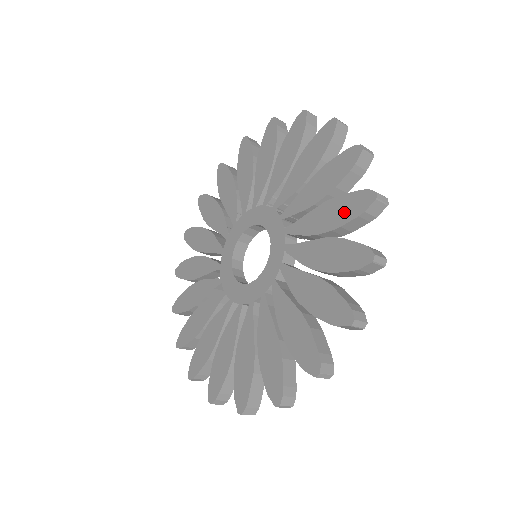
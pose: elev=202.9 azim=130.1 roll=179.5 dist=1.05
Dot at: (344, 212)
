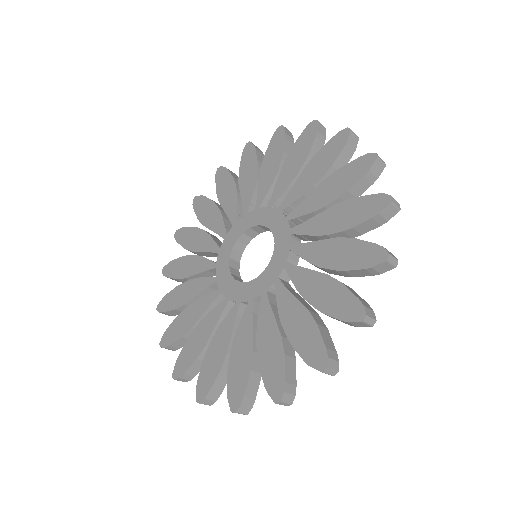
Dot at: (357, 214)
